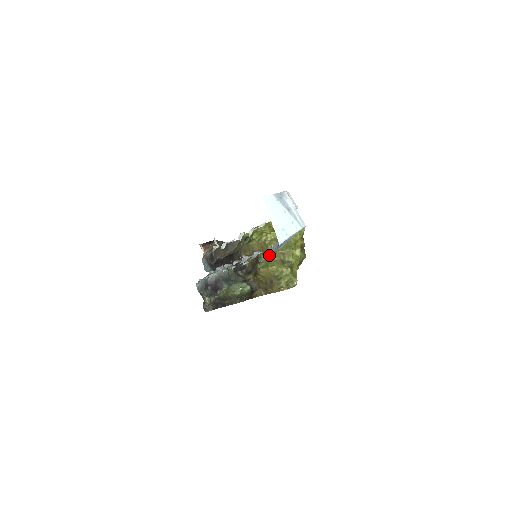
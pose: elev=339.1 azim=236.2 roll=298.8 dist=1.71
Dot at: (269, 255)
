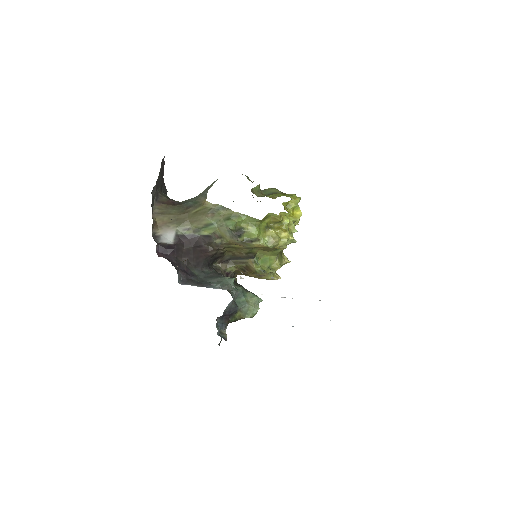
Dot at: occluded
